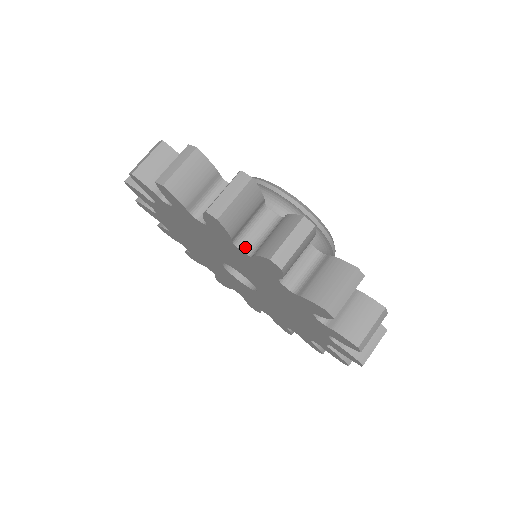
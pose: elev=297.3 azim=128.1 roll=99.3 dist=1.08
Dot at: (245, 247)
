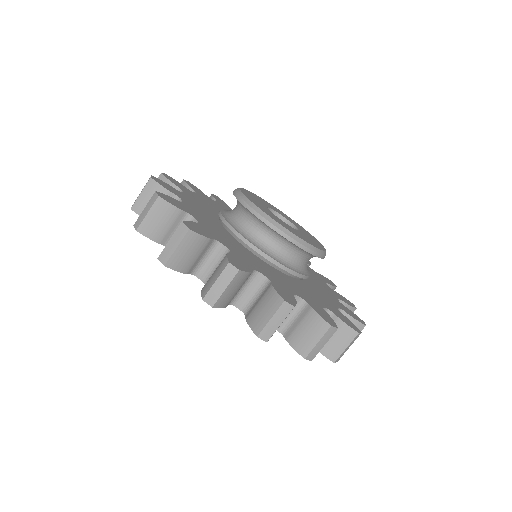
Dot at: occluded
